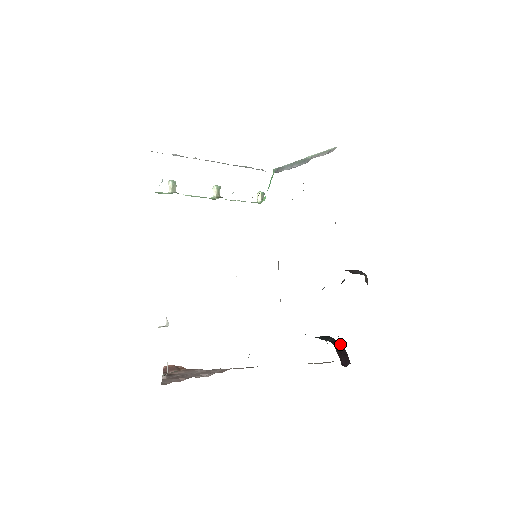
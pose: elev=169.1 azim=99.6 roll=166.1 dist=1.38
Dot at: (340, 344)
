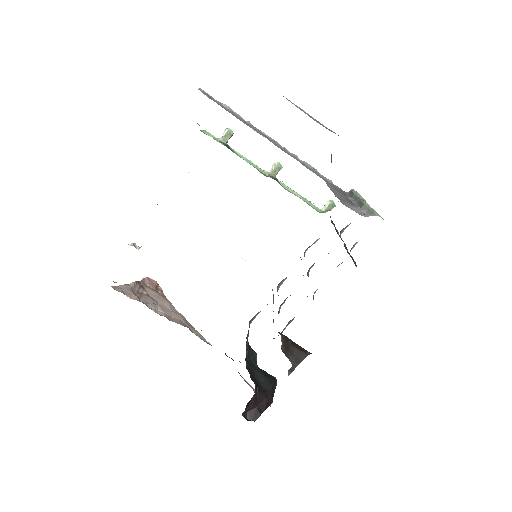
Dot at: (268, 398)
